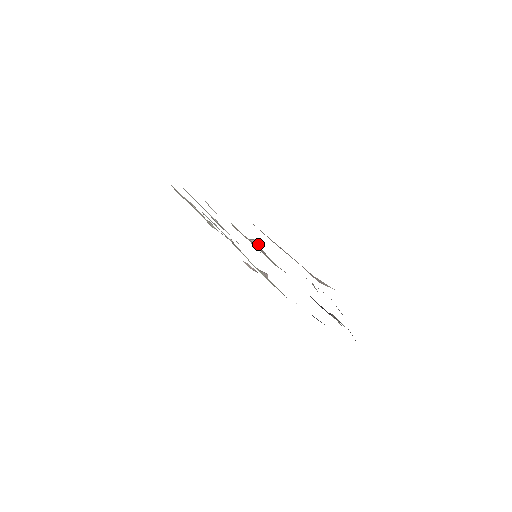
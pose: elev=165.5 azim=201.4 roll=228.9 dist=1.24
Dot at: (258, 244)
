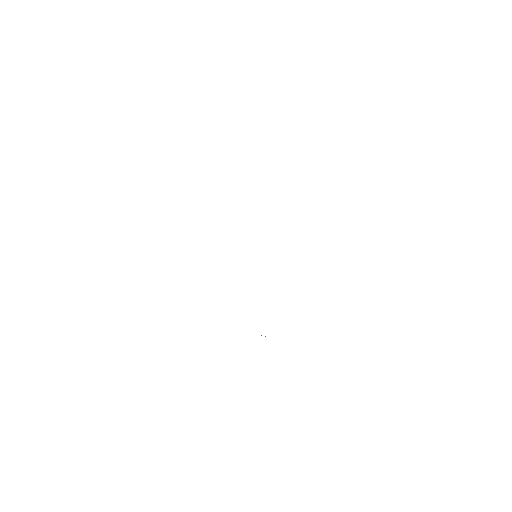
Dot at: occluded
